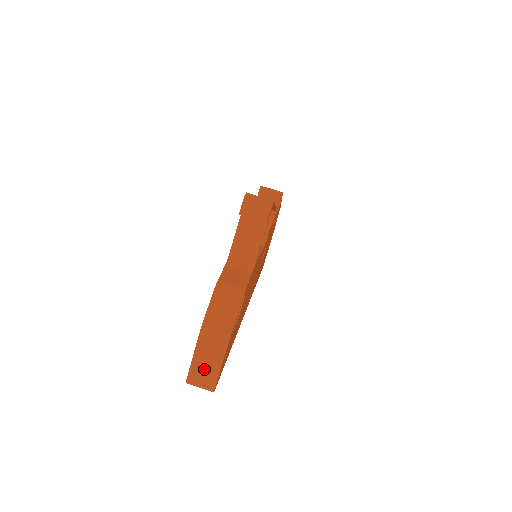
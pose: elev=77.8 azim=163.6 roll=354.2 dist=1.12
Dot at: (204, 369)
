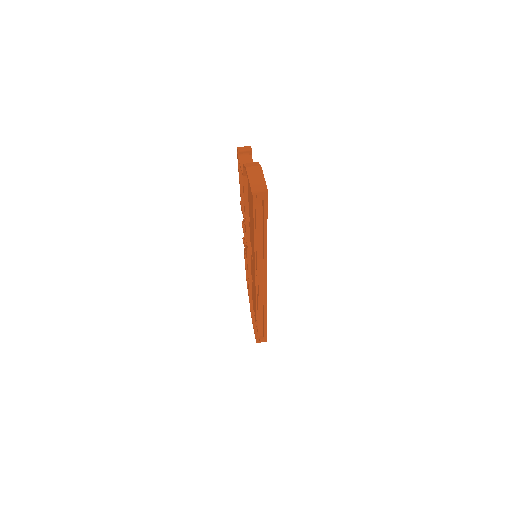
Dot at: (257, 182)
